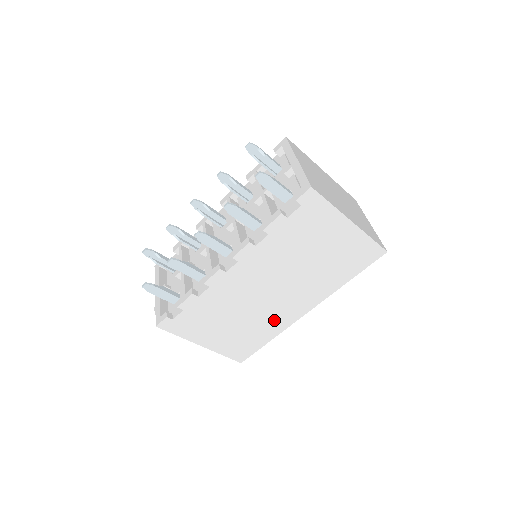
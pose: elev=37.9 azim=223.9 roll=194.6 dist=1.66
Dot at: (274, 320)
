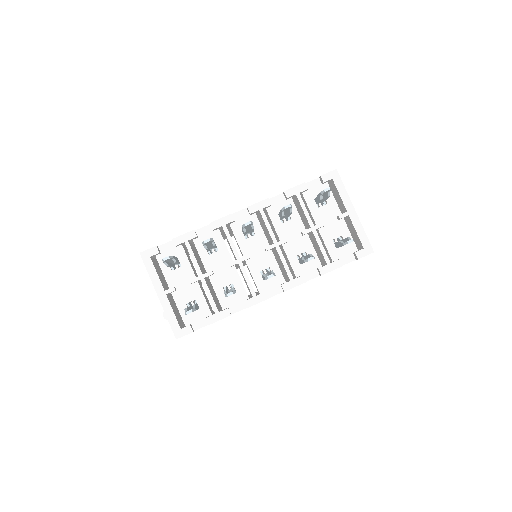
Dot at: occluded
